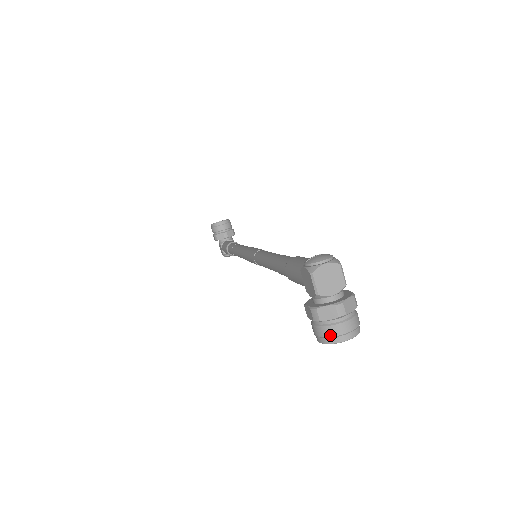
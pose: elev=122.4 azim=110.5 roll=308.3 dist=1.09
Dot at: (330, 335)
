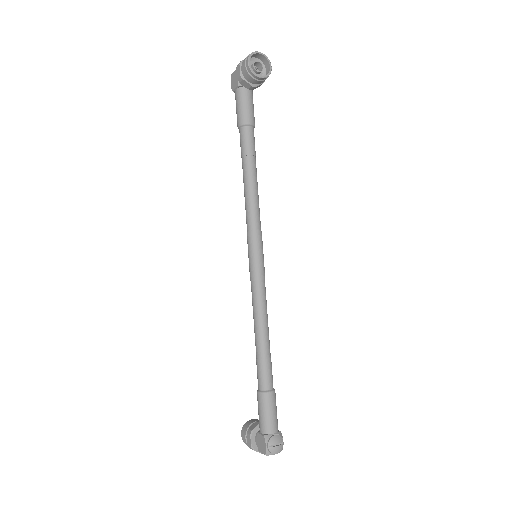
Dot at: (248, 55)
